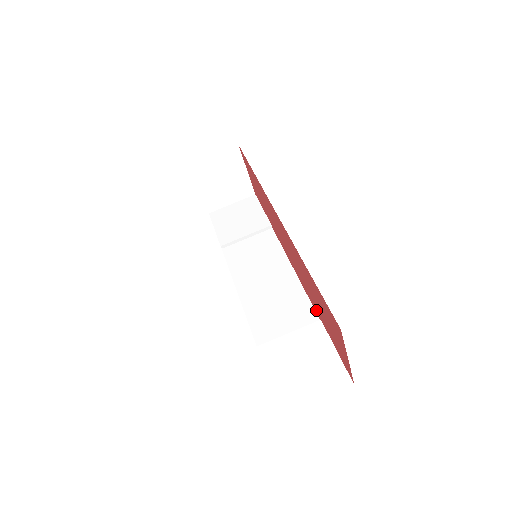
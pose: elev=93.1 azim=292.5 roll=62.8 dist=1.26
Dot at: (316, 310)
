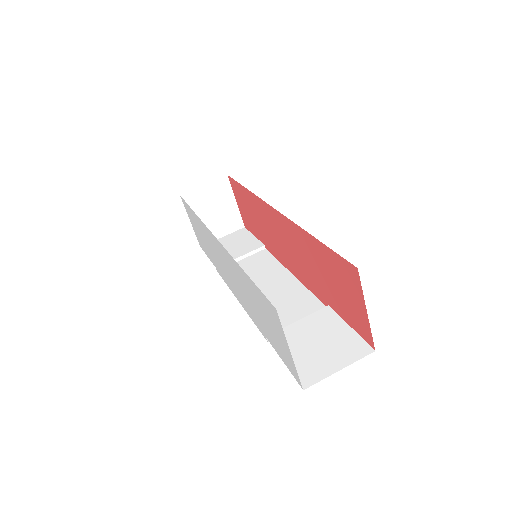
Dot at: (322, 297)
